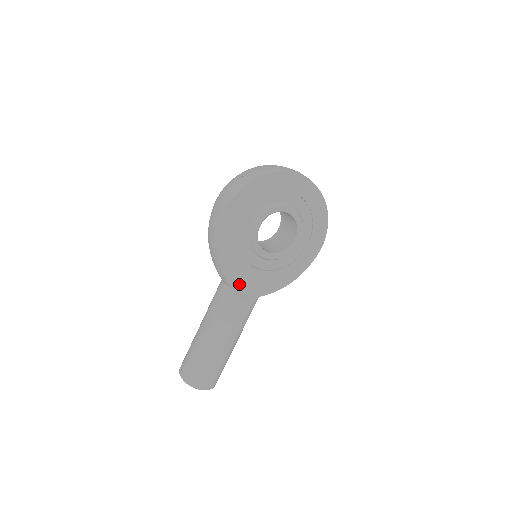
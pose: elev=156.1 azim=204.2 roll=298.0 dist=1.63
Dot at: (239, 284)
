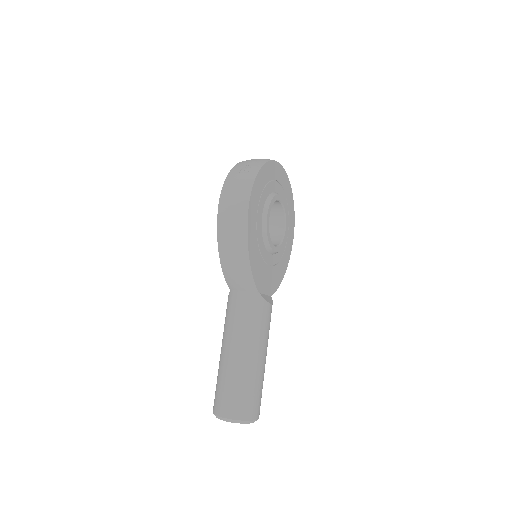
Dot at: (261, 286)
